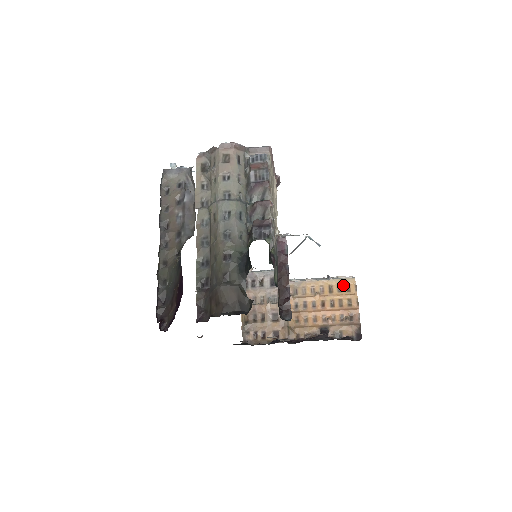
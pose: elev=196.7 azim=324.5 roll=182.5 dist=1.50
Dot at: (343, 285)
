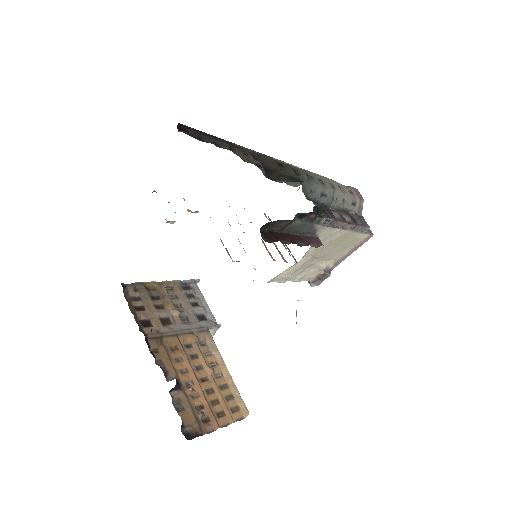
Dot at: (235, 401)
